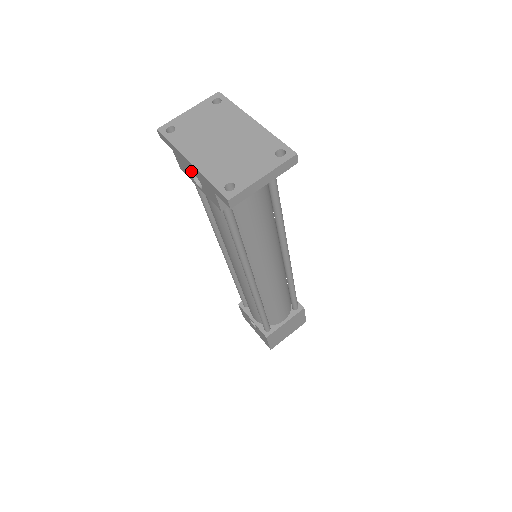
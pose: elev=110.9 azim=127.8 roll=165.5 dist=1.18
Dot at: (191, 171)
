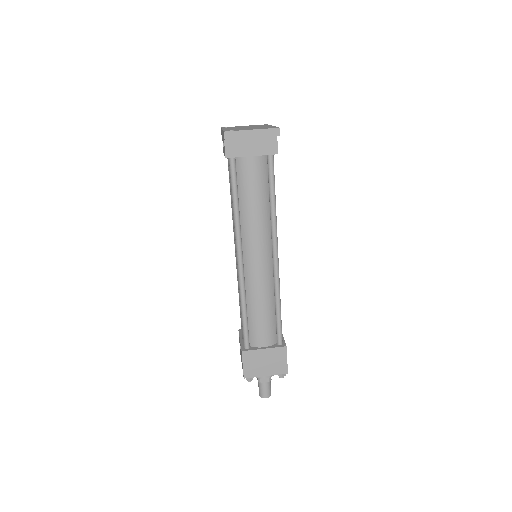
Dot at: occluded
